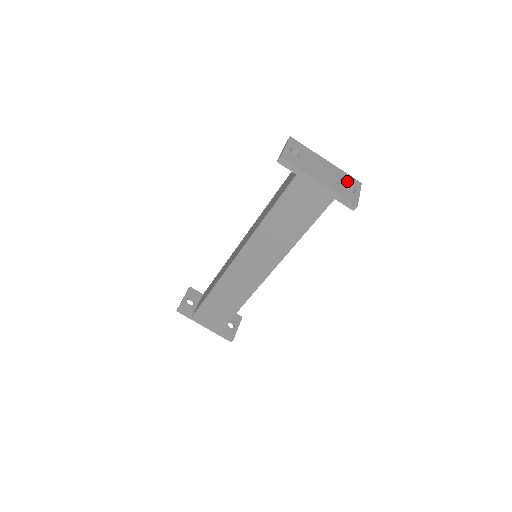
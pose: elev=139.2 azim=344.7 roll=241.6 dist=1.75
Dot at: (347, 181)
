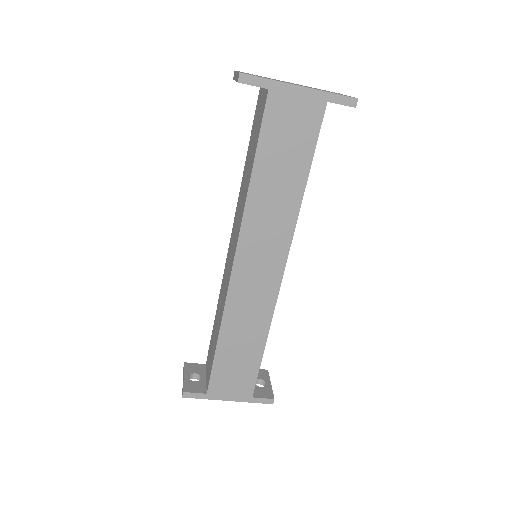
Dot at: occluded
